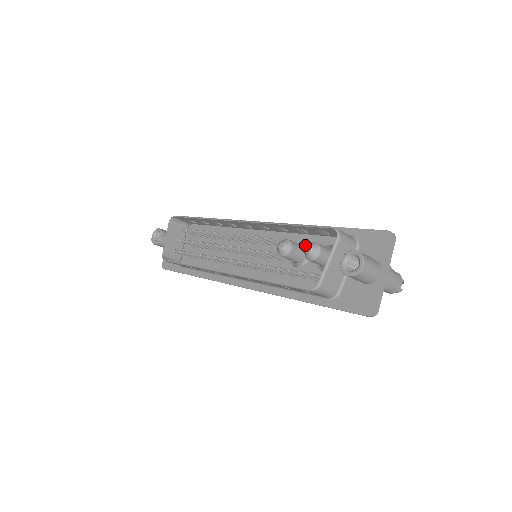
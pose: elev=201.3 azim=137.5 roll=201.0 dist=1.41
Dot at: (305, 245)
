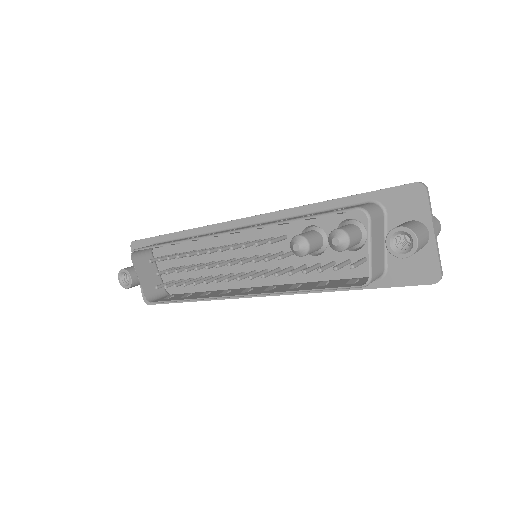
Dot at: (314, 228)
